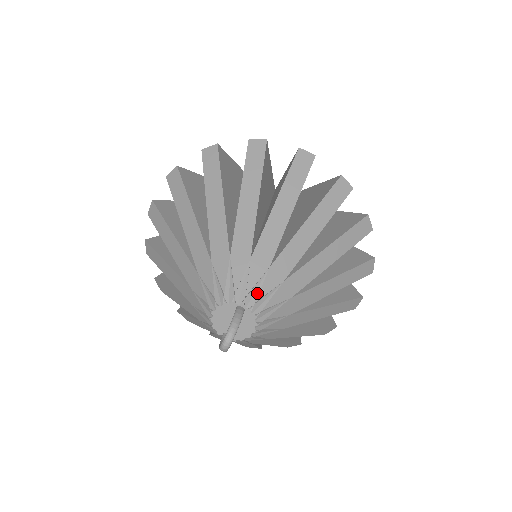
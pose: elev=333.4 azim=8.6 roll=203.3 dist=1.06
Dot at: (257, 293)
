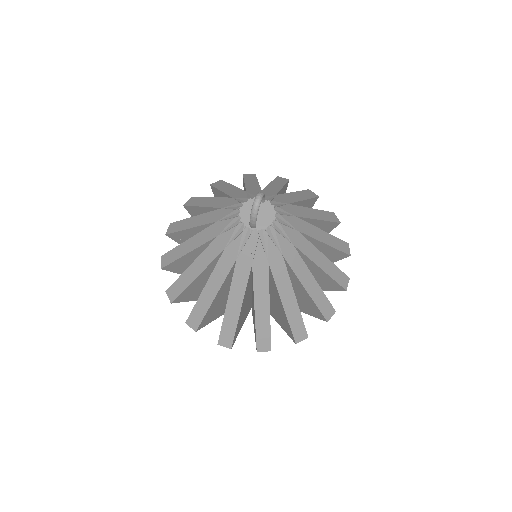
Dot at: (272, 198)
